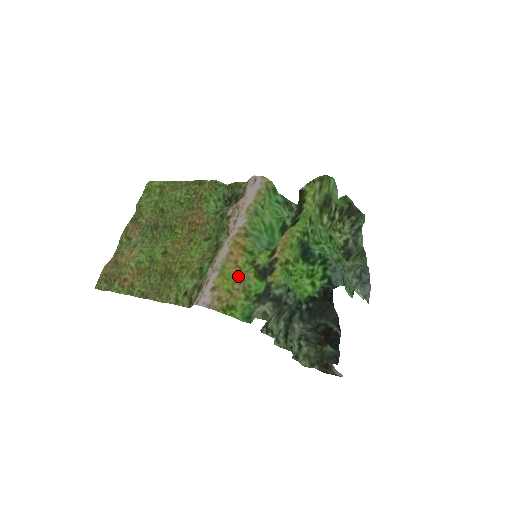
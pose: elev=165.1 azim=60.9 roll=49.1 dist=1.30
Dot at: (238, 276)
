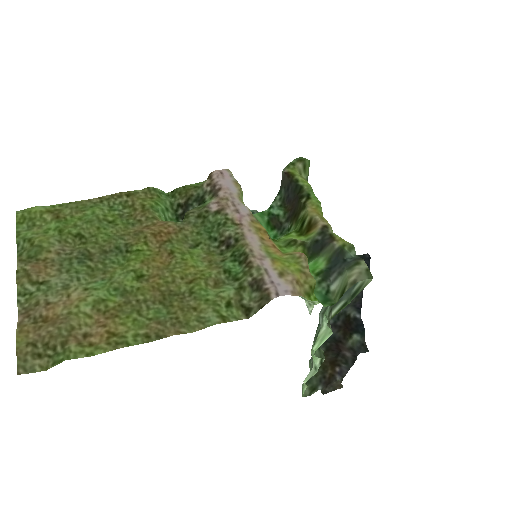
Dot at: (296, 254)
